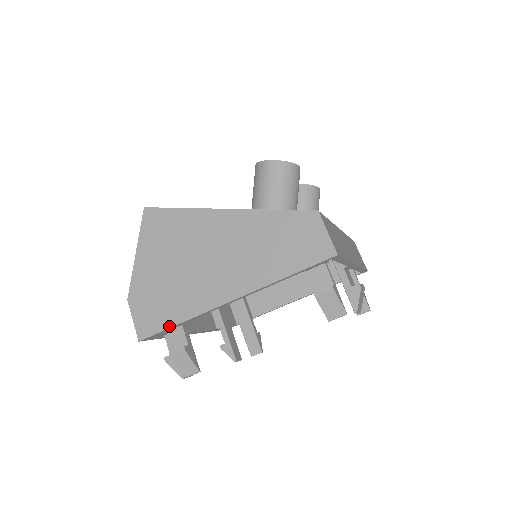
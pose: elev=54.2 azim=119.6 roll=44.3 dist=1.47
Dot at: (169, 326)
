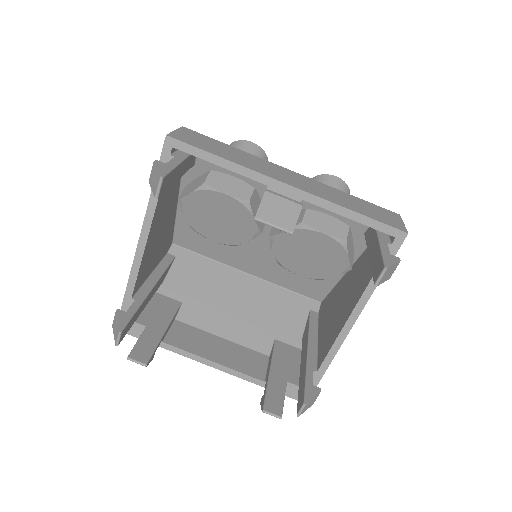
Dot at: (123, 300)
